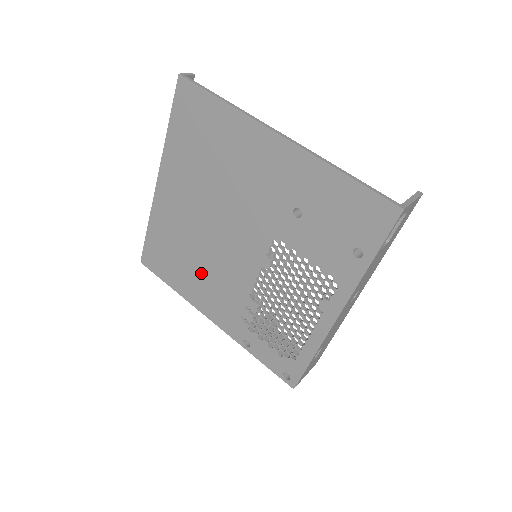
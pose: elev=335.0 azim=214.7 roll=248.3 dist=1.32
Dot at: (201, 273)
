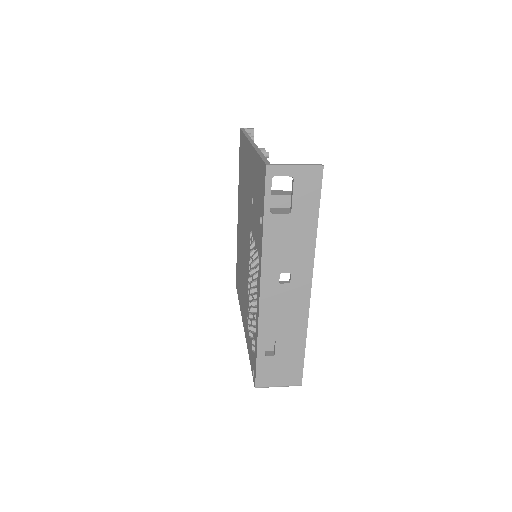
Dot at: (242, 281)
